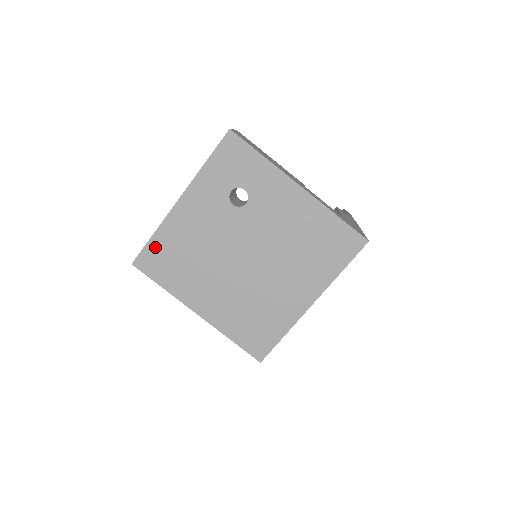
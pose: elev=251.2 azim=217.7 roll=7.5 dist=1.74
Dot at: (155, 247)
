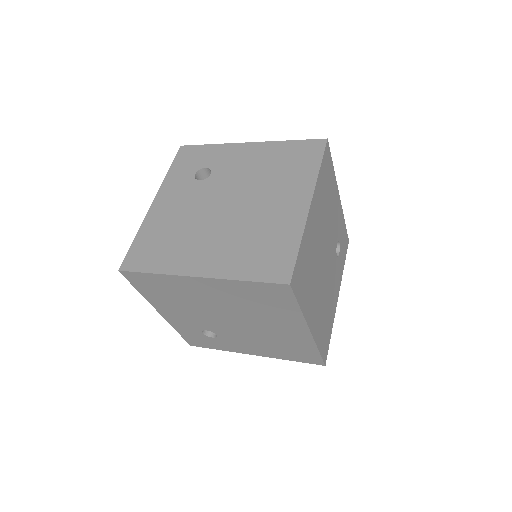
Dot at: (139, 245)
